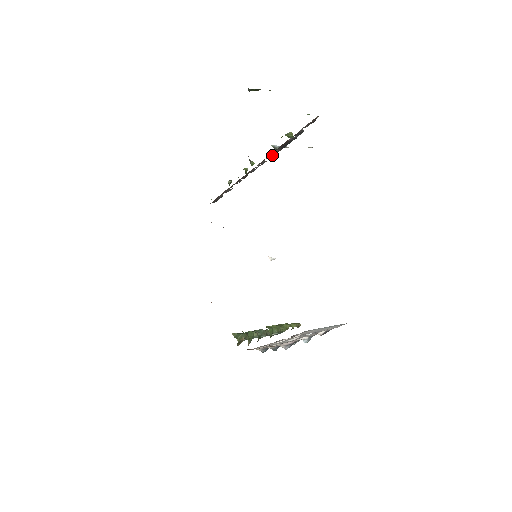
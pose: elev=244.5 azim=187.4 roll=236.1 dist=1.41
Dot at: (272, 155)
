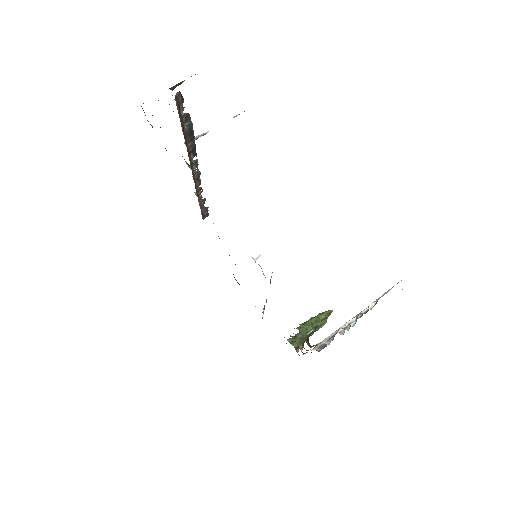
Dot at: (193, 151)
